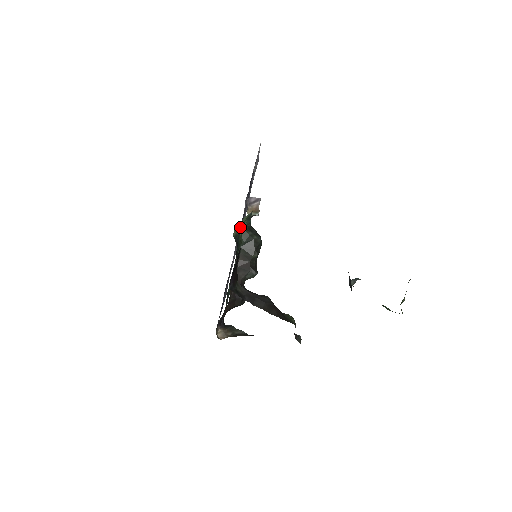
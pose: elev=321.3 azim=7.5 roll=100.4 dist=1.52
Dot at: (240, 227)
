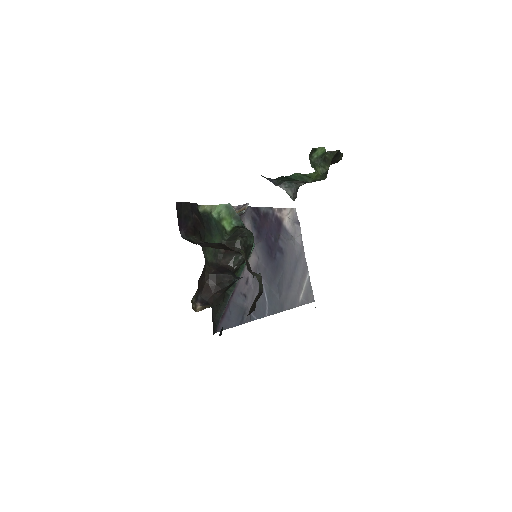
Dot at: (217, 215)
